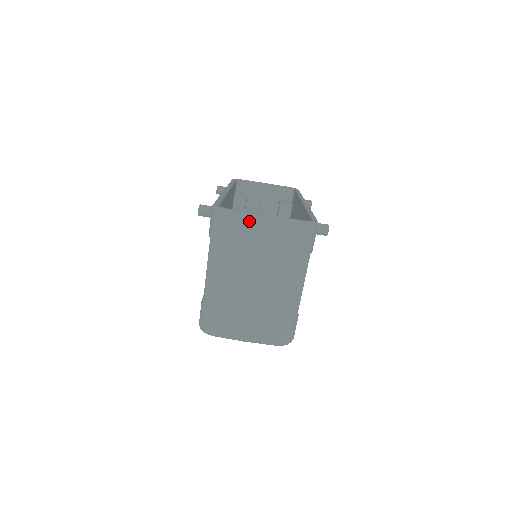
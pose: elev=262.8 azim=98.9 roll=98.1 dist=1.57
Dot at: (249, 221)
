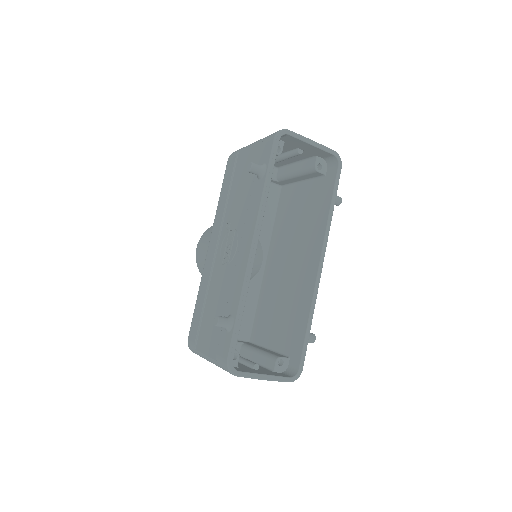
Dot at: (251, 378)
